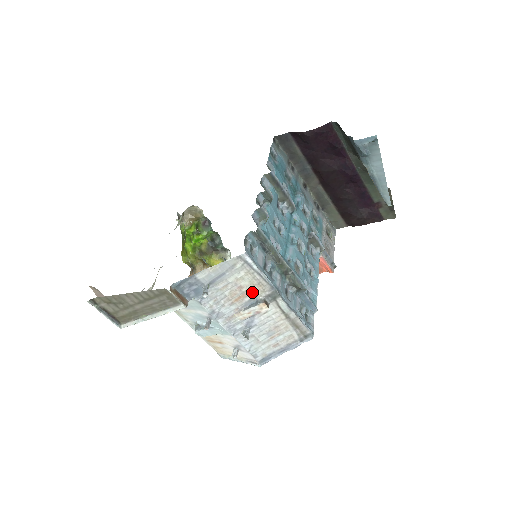
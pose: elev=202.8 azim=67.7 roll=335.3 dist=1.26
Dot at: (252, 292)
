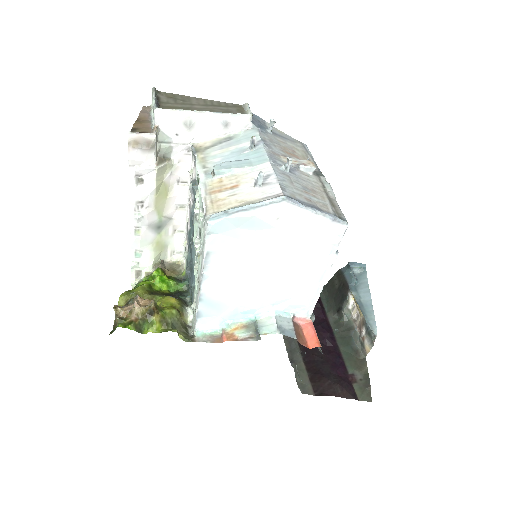
Dot at: occluded
